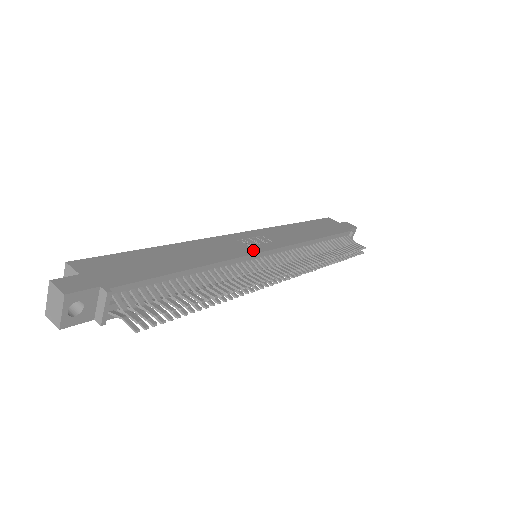
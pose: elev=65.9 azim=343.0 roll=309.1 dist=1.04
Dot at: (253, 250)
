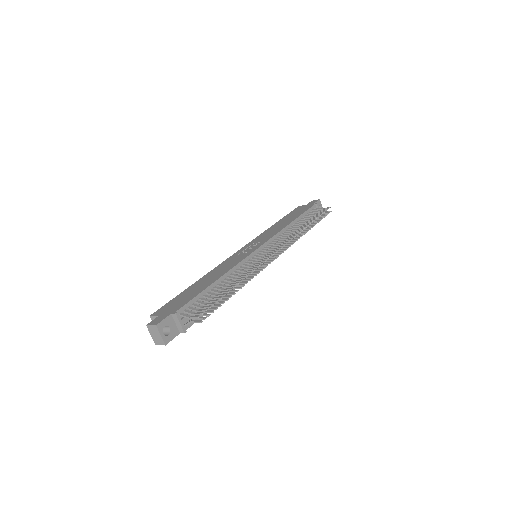
Dot at: (249, 253)
